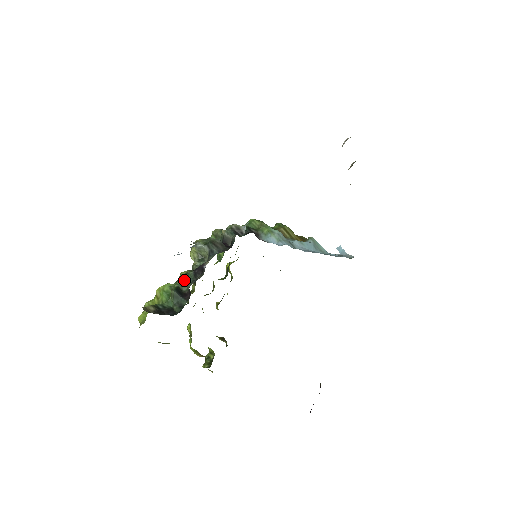
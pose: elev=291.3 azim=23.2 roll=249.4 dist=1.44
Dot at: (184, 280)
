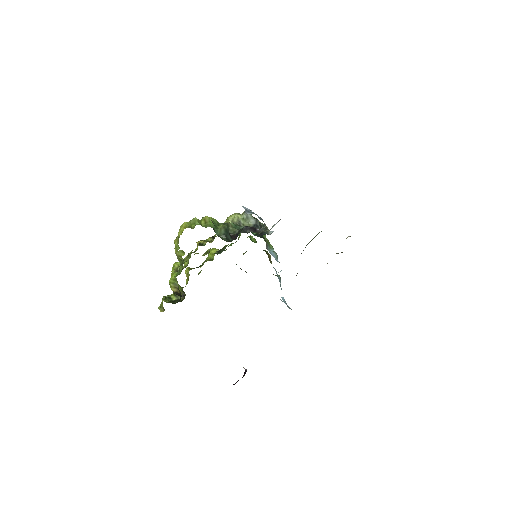
Dot at: (232, 226)
